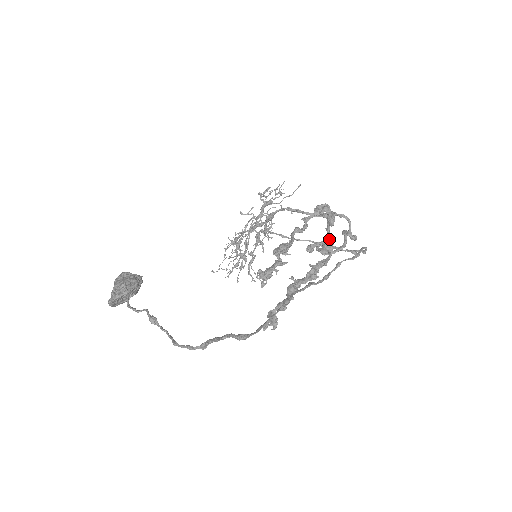
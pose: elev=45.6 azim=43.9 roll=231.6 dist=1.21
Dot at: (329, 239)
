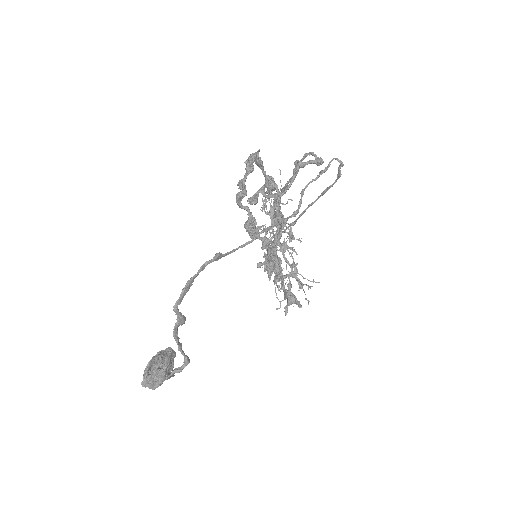
Dot at: (266, 178)
